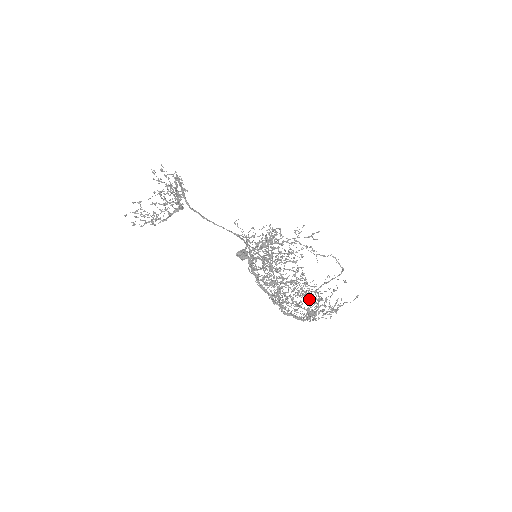
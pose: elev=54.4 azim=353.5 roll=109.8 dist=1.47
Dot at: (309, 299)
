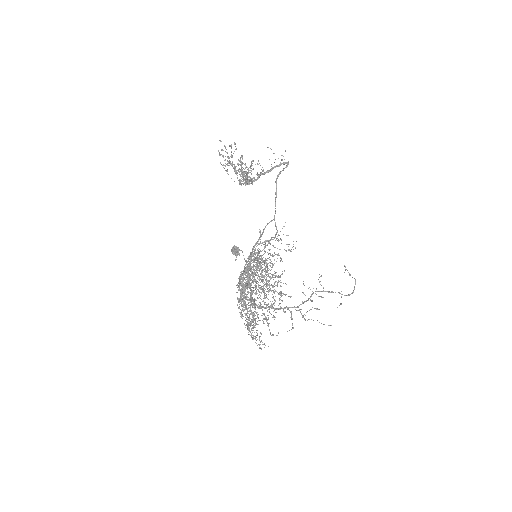
Dot at: (248, 322)
